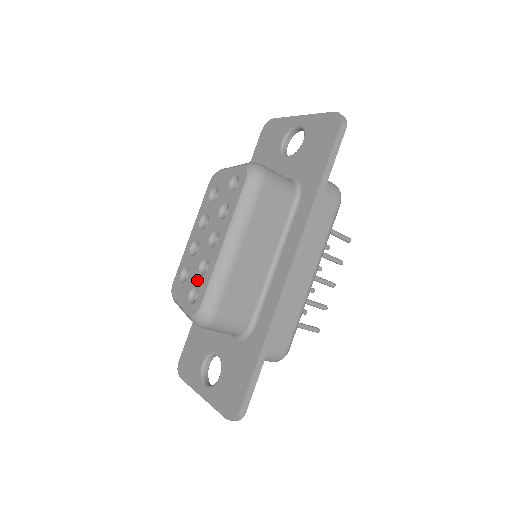
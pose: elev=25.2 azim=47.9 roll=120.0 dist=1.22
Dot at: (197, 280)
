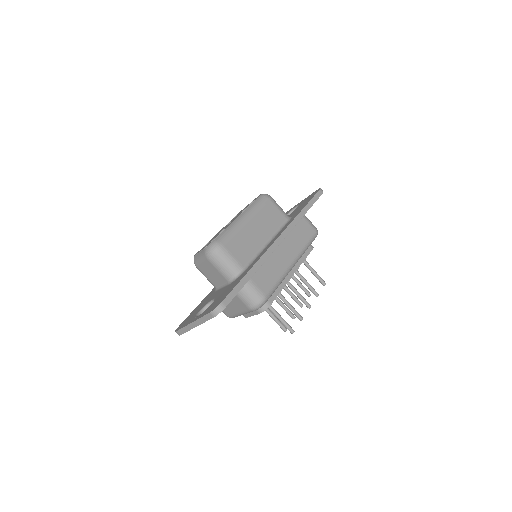
Dot at: occluded
